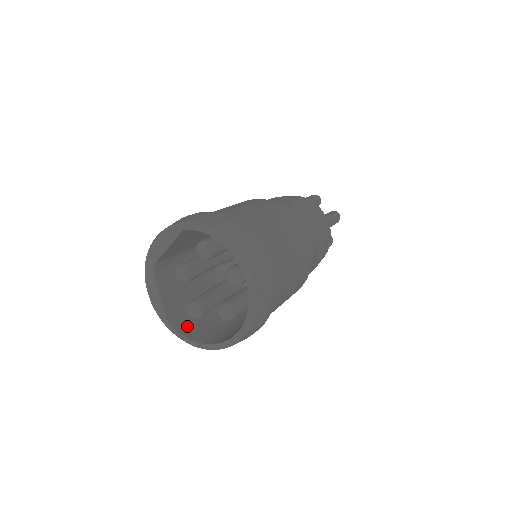
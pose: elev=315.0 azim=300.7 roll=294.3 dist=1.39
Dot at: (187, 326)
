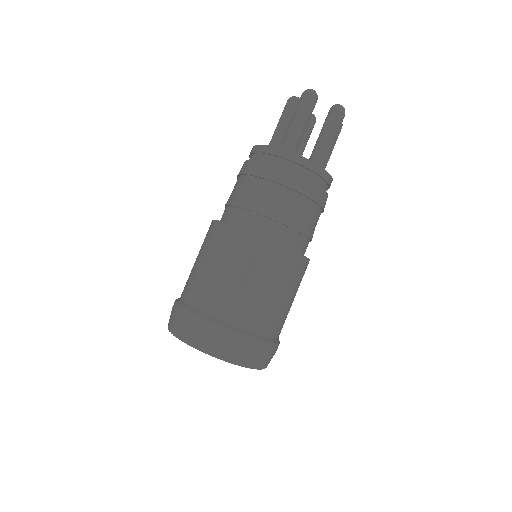
Dot at: occluded
